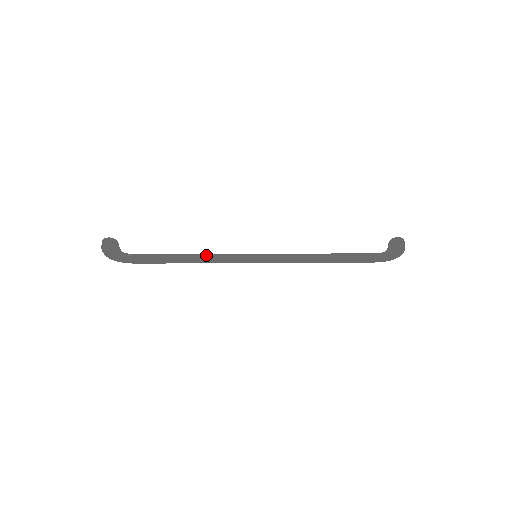
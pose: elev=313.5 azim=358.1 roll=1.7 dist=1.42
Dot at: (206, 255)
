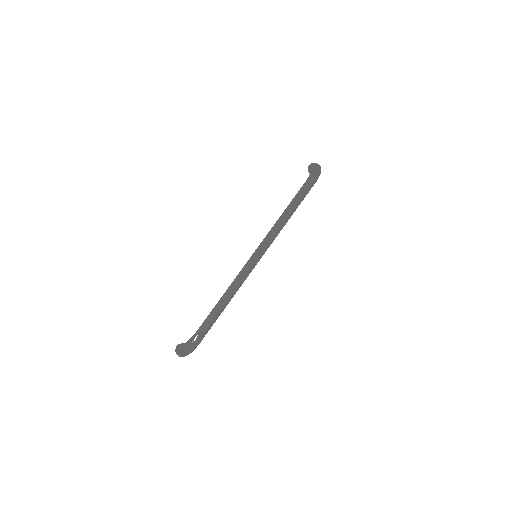
Dot at: (231, 285)
